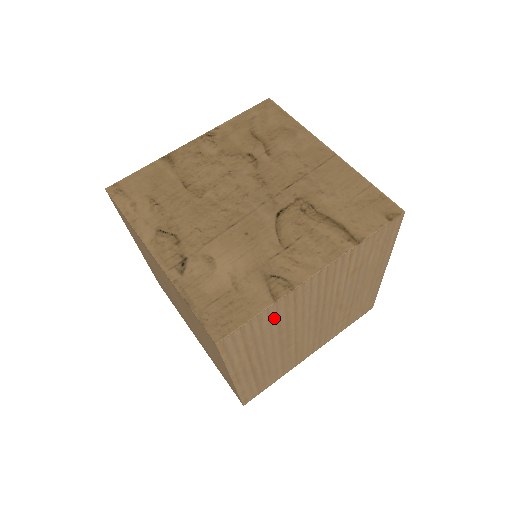
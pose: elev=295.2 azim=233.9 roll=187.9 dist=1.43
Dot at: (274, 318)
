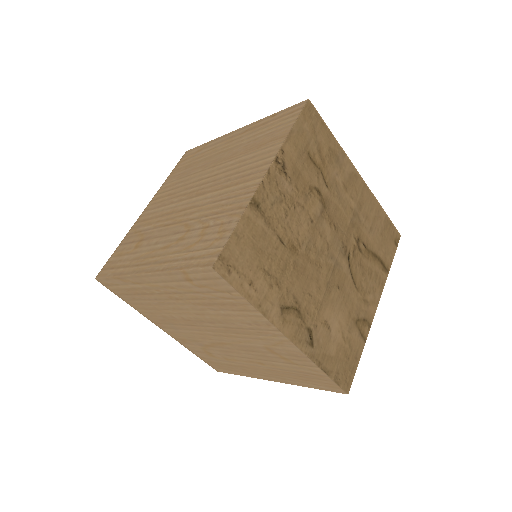
Dot at: occluded
